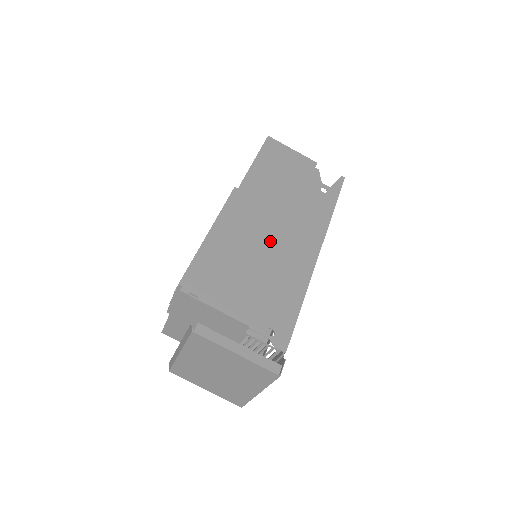
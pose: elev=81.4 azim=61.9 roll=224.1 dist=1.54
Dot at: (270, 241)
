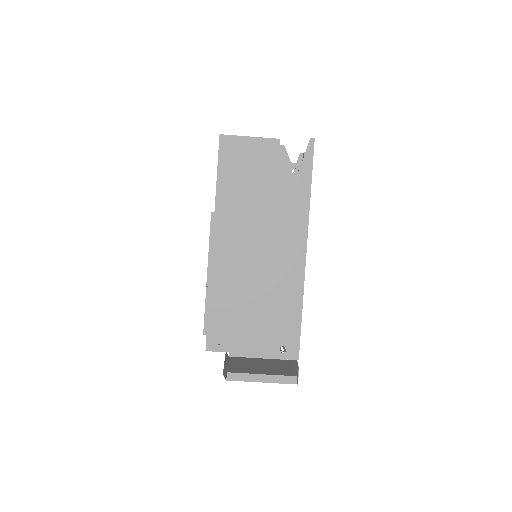
Dot at: (259, 268)
